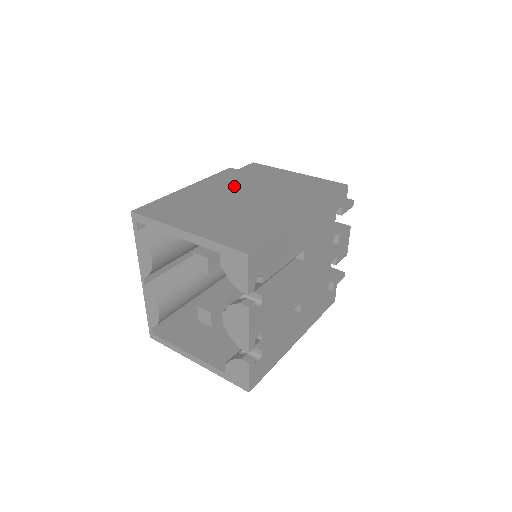
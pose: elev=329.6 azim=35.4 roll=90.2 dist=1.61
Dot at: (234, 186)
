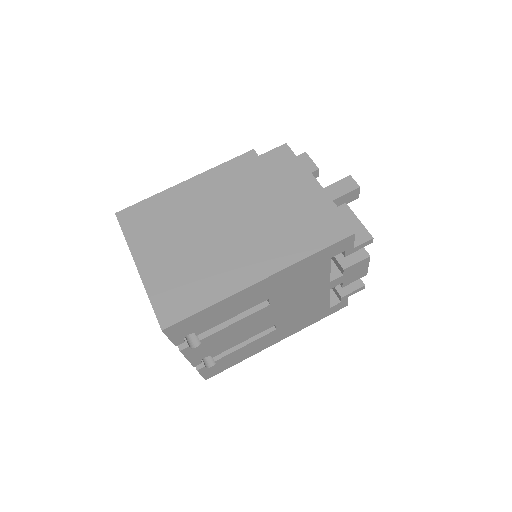
Dot at: (230, 194)
